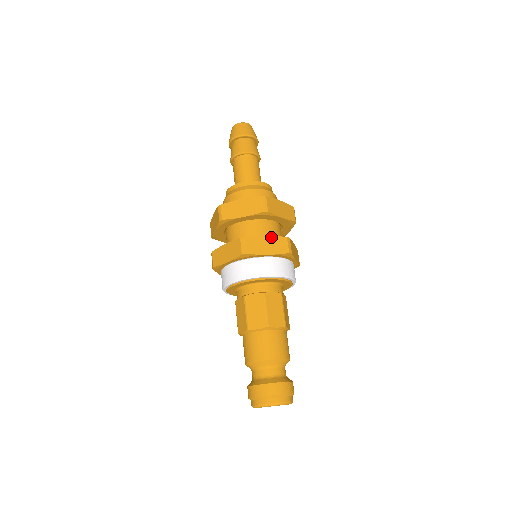
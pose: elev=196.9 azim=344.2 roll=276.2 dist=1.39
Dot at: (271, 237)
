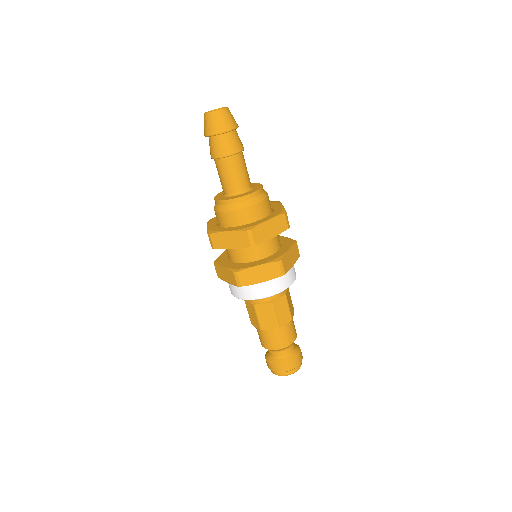
Dot at: (291, 248)
